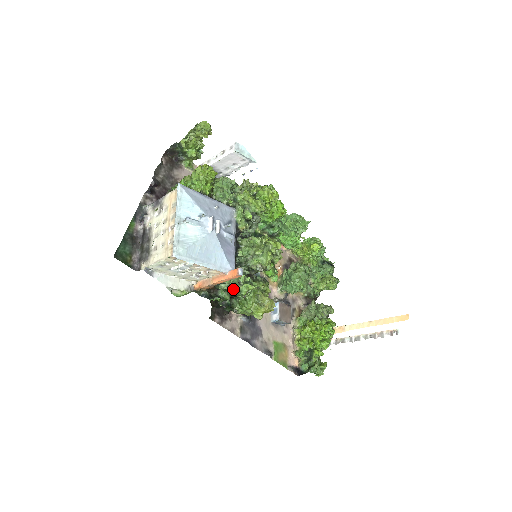
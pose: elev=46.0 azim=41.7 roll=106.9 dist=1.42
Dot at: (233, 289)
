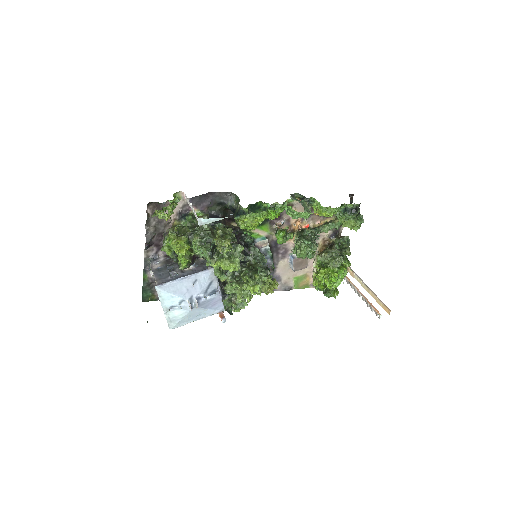
Dot at: occluded
